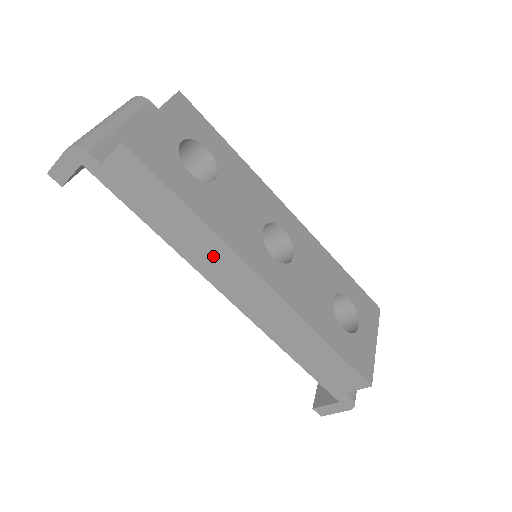
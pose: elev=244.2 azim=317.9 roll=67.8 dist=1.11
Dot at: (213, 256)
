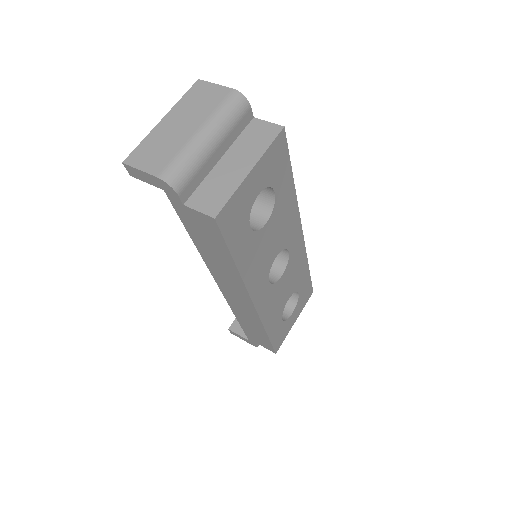
Dot at: (229, 278)
